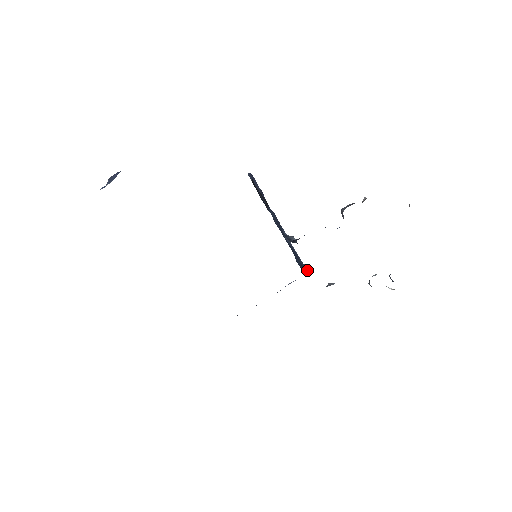
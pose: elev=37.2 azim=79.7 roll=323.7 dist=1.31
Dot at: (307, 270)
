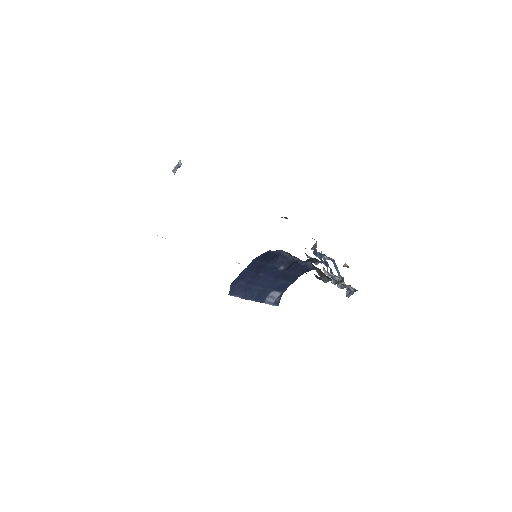
Dot at: occluded
